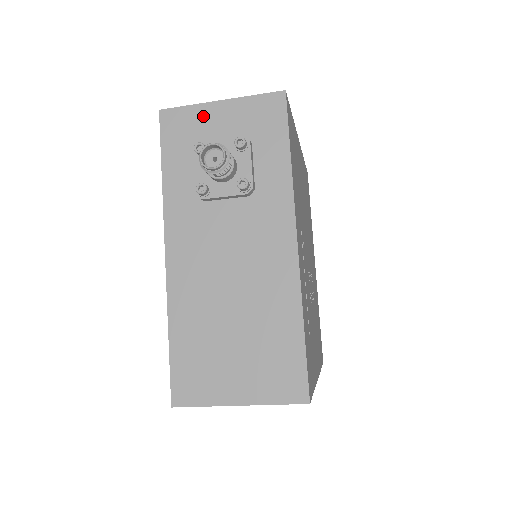
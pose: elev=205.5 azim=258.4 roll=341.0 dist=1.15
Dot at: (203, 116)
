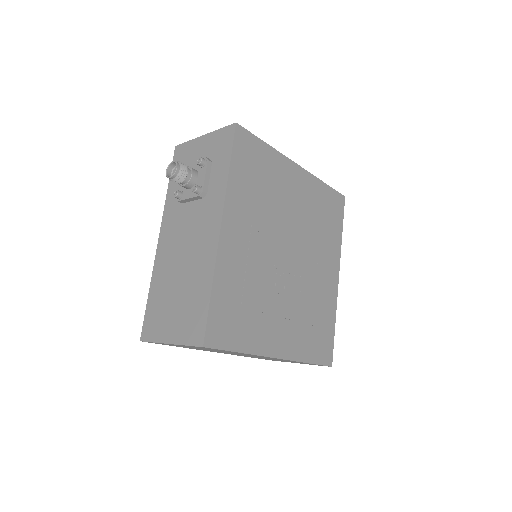
Dot at: (193, 147)
